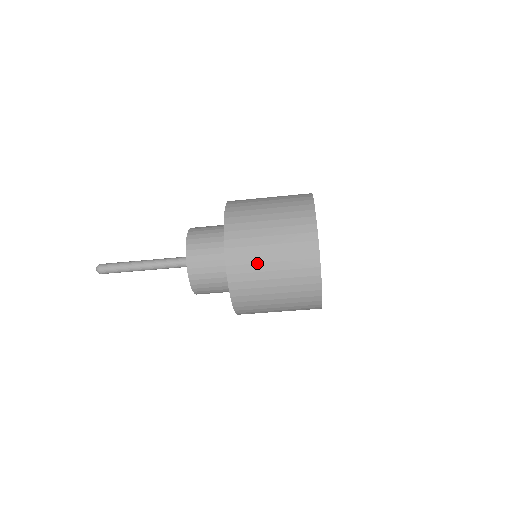
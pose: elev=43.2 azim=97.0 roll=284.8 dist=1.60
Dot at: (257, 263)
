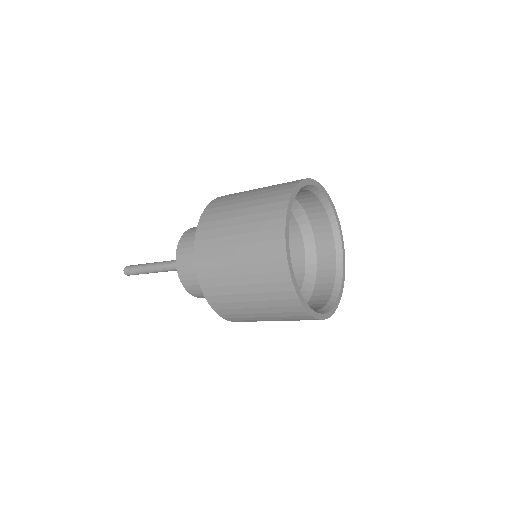
Dot at: (250, 317)
